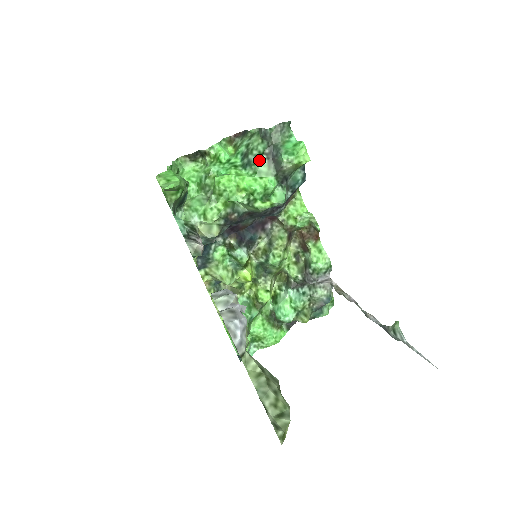
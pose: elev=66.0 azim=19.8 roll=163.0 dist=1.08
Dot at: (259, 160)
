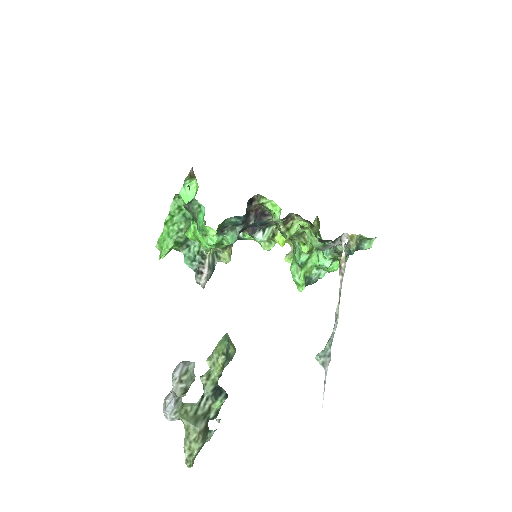
Dot at: (196, 224)
